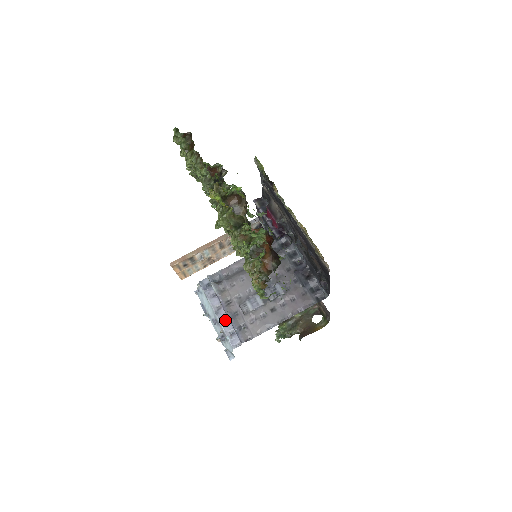
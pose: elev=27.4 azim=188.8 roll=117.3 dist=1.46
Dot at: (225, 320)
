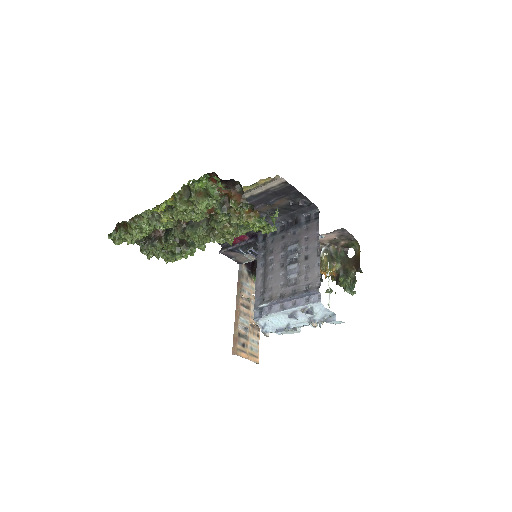
Dot at: (294, 303)
